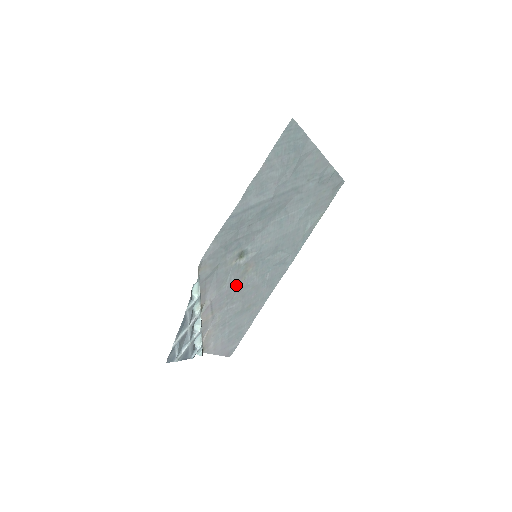
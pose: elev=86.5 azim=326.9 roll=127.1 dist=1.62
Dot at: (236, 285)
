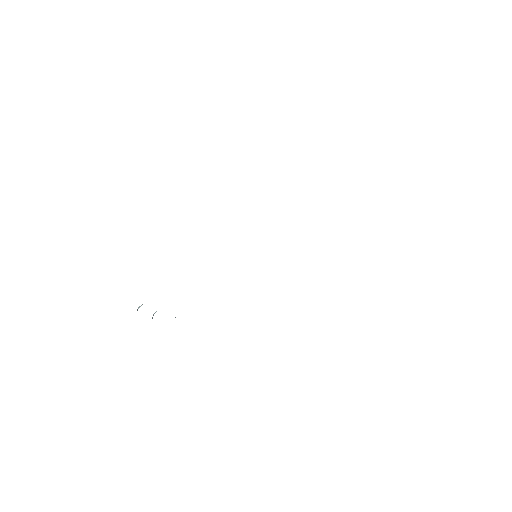
Dot at: occluded
